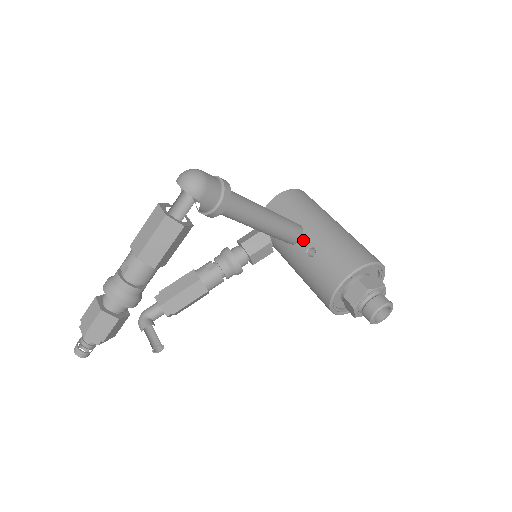
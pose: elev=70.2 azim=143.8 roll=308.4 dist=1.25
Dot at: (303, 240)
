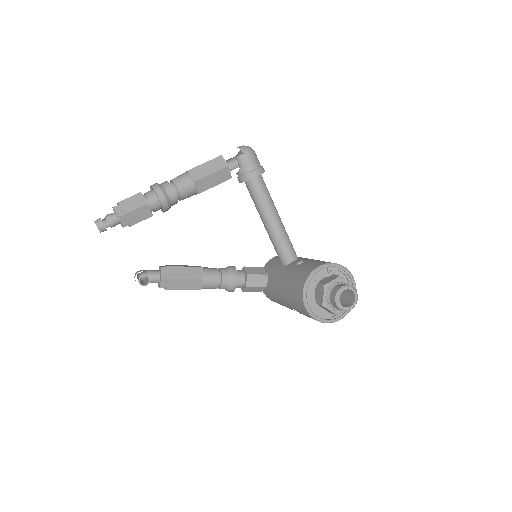
Dot at: (296, 260)
